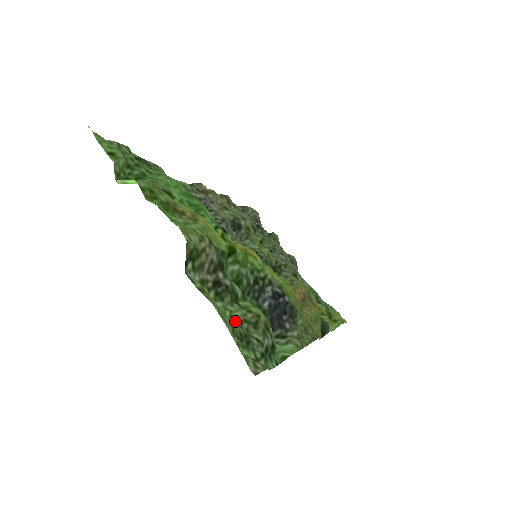
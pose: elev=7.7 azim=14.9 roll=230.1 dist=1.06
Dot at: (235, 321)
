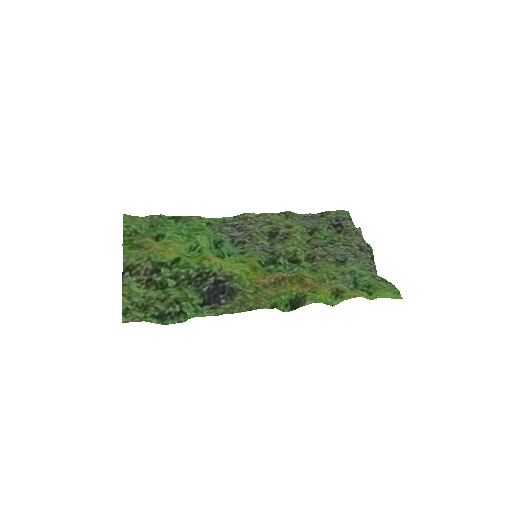
Dot at: (144, 299)
